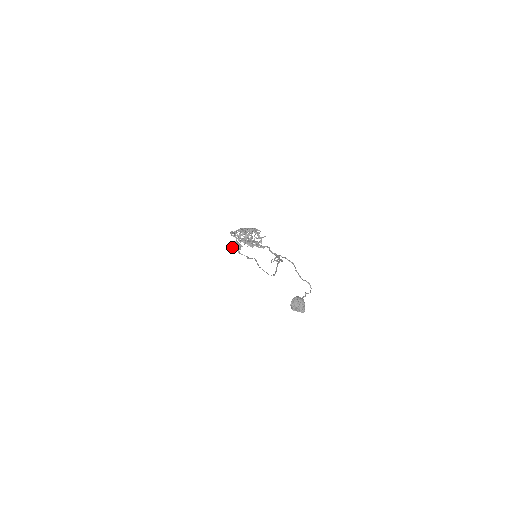
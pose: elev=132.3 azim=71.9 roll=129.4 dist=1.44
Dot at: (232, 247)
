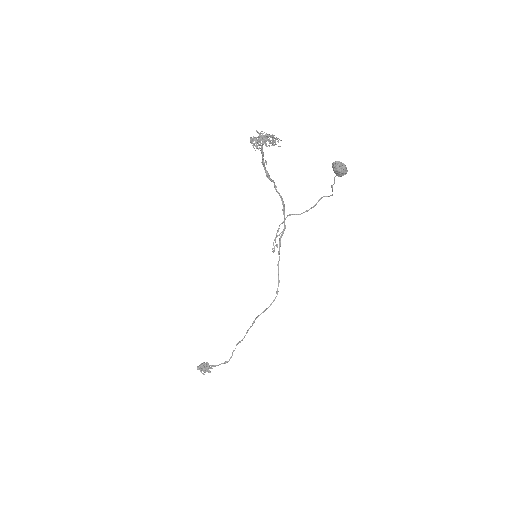
Dot at: (202, 365)
